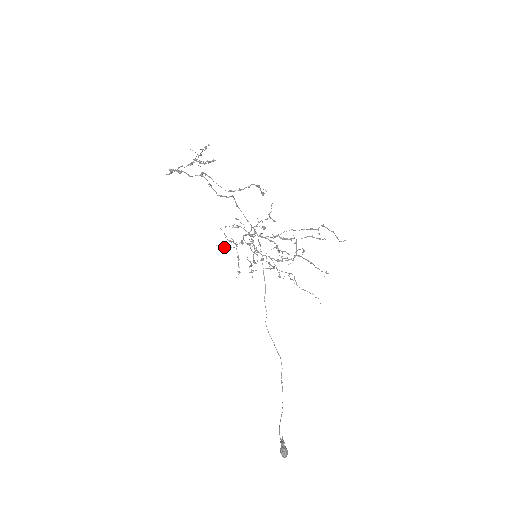
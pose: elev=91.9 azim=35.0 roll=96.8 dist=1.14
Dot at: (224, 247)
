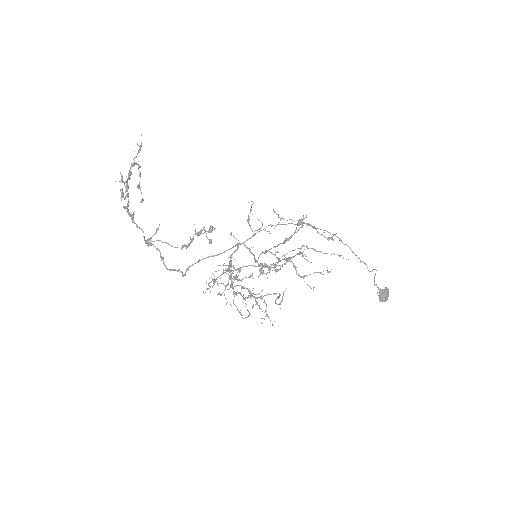
Dot at: (223, 271)
